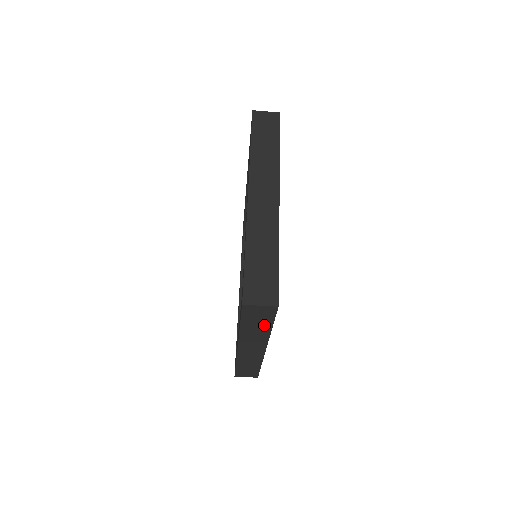
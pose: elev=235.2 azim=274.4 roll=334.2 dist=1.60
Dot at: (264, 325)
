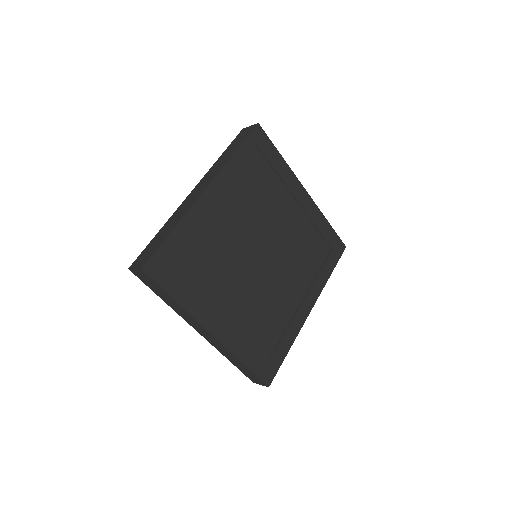
Dot at: occluded
